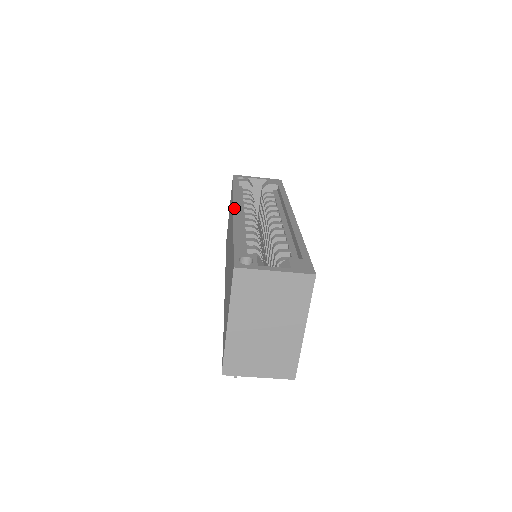
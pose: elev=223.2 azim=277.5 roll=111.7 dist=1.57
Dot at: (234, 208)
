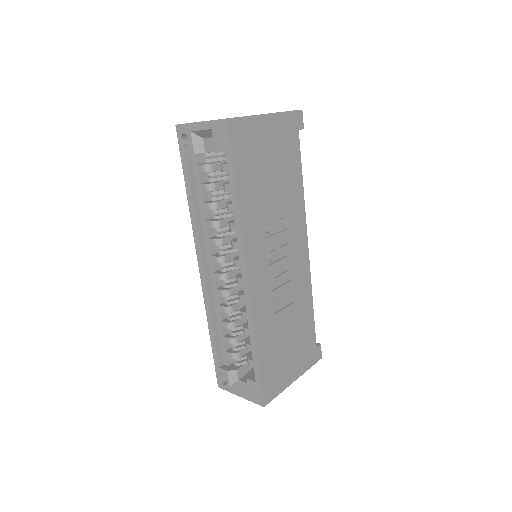
Dot at: (199, 268)
